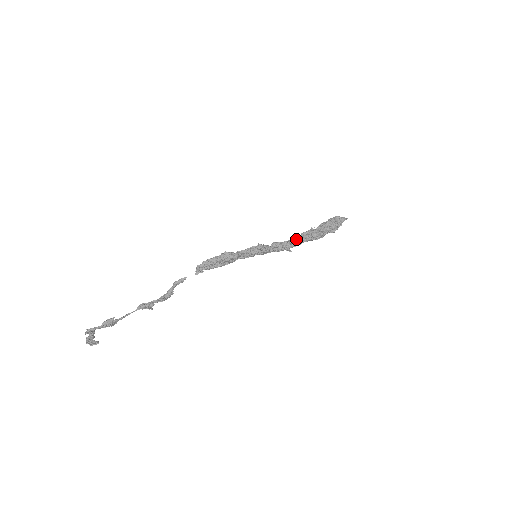
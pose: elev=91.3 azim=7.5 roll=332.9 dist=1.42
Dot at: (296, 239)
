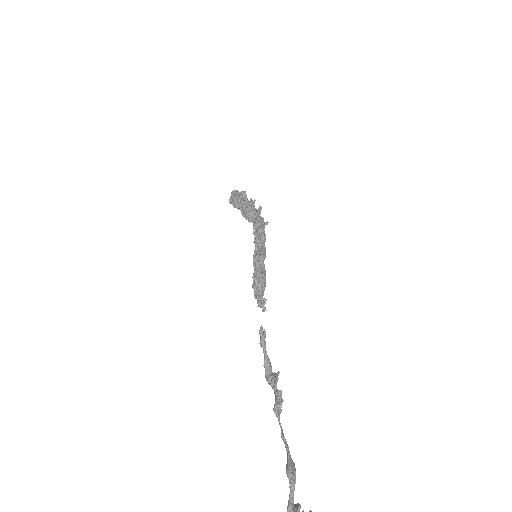
Dot at: (253, 216)
